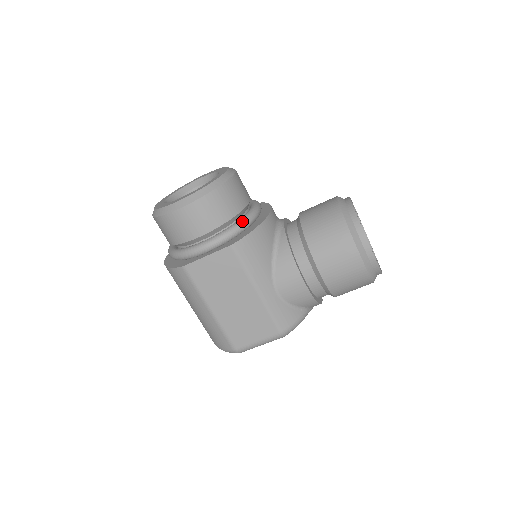
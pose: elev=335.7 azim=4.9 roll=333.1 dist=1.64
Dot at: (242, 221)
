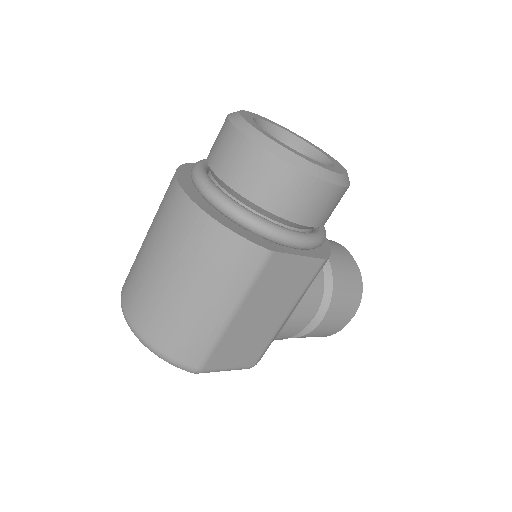
Dot at: occluded
